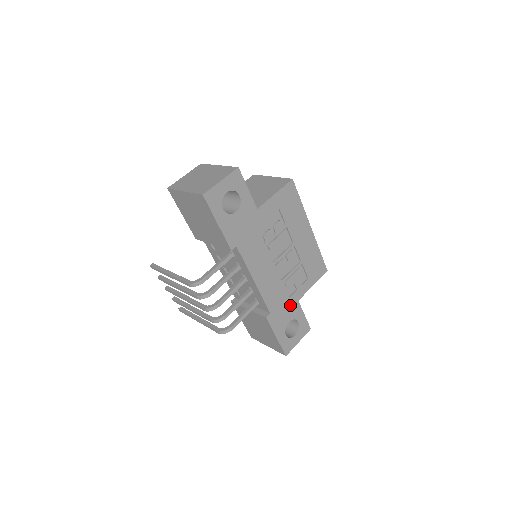
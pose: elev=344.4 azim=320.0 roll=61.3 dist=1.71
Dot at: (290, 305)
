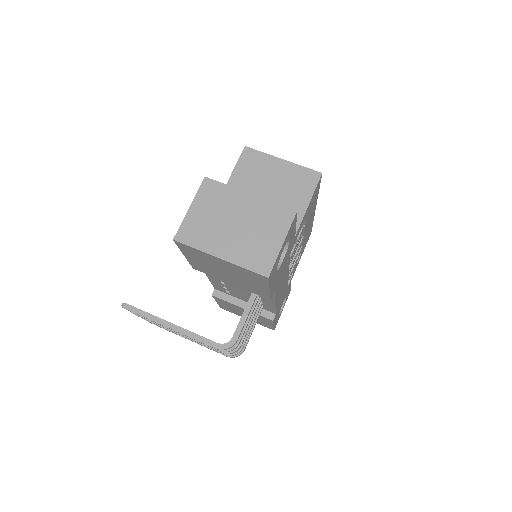
Dot at: (286, 291)
